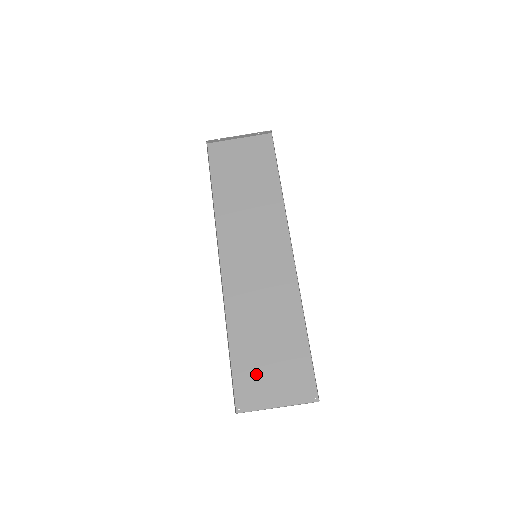
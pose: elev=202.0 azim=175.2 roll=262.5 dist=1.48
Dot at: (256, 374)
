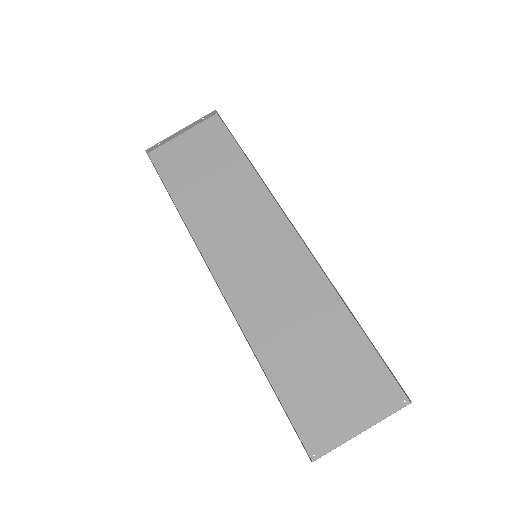
Dot at: (316, 400)
